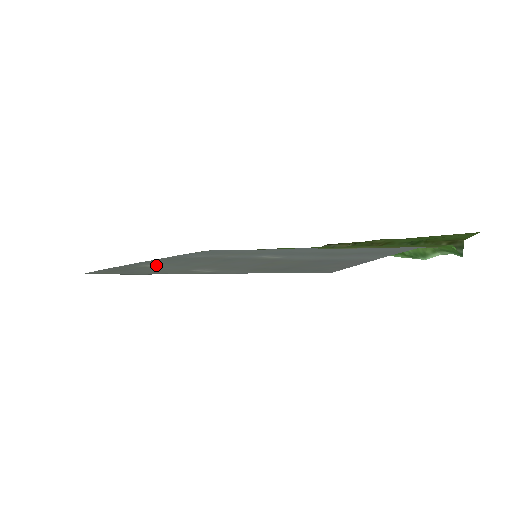
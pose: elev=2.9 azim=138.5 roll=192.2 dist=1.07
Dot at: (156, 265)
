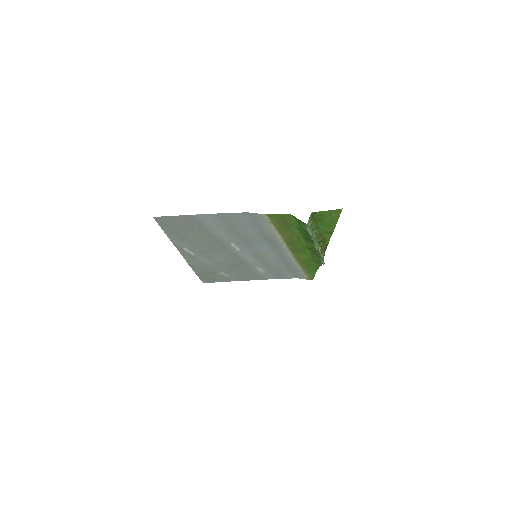
Dot at: (223, 271)
